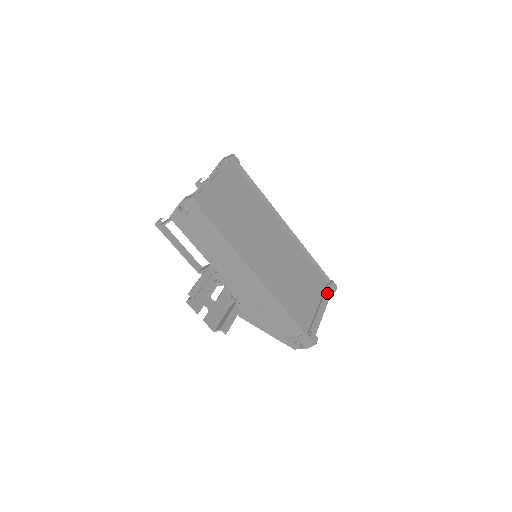
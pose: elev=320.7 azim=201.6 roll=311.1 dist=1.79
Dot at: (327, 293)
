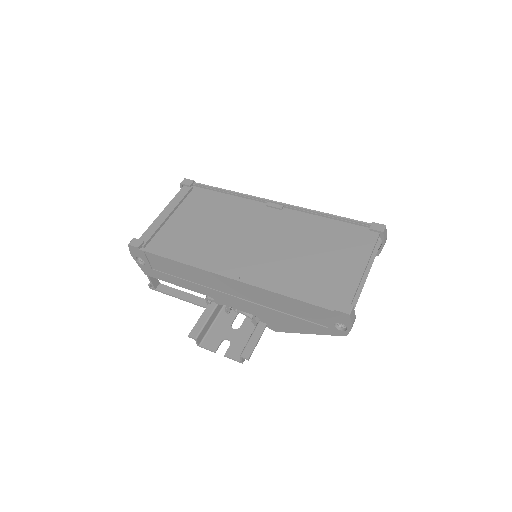
Dot at: (368, 242)
